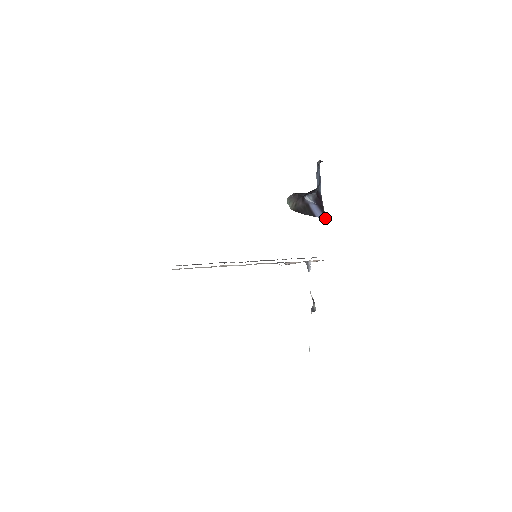
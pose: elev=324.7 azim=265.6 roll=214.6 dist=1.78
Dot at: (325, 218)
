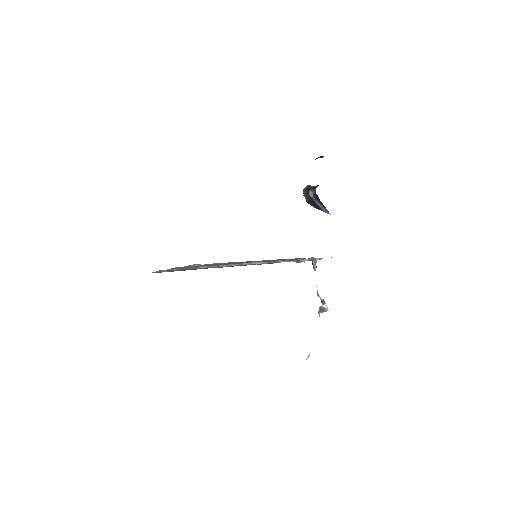
Dot at: (330, 214)
